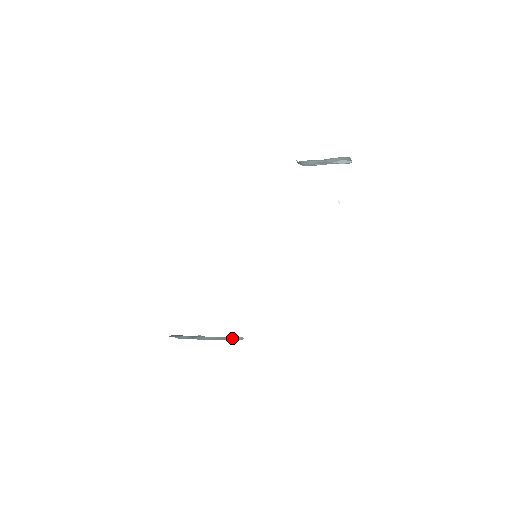
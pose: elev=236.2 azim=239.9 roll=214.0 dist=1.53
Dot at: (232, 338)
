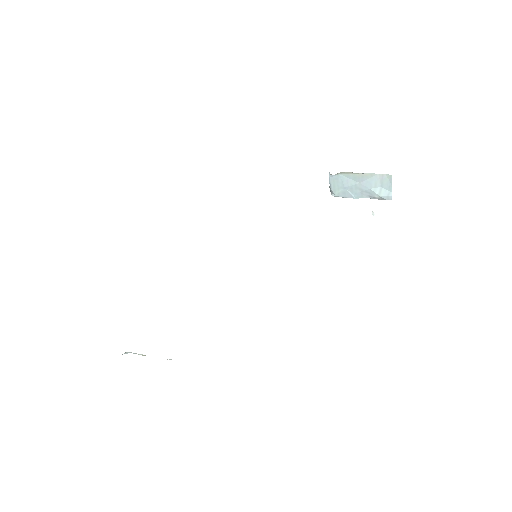
Dot at: occluded
